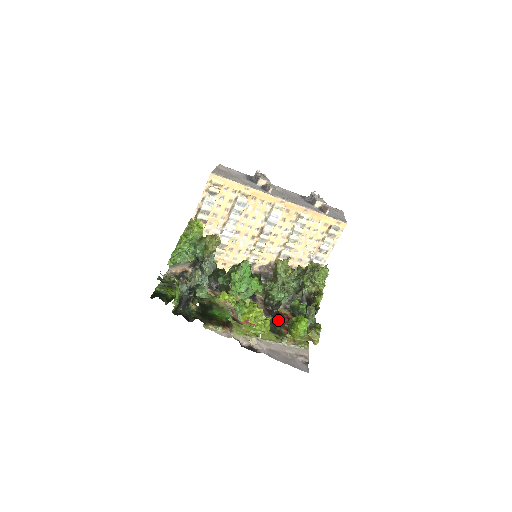
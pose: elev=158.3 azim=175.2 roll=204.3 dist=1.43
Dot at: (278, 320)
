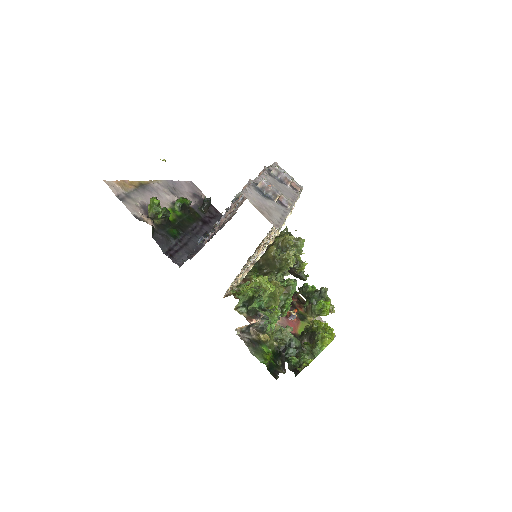
Dot at: (291, 303)
